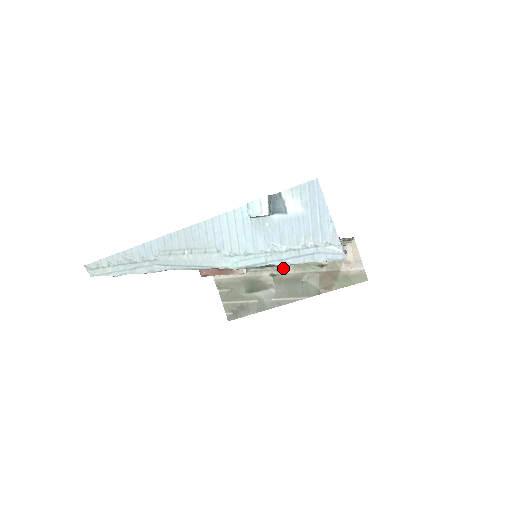
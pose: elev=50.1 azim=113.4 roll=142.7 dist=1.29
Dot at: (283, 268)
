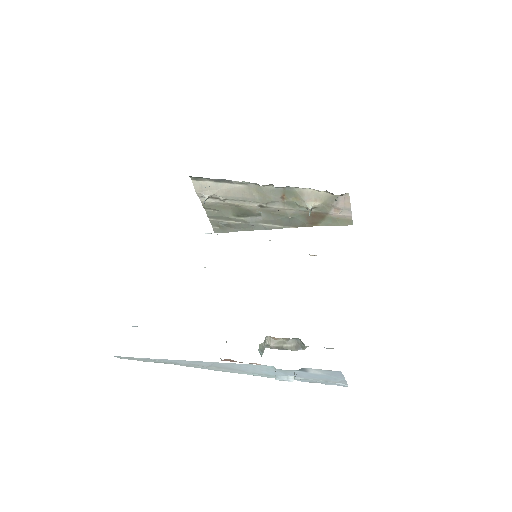
Dot at: (273, 203)
